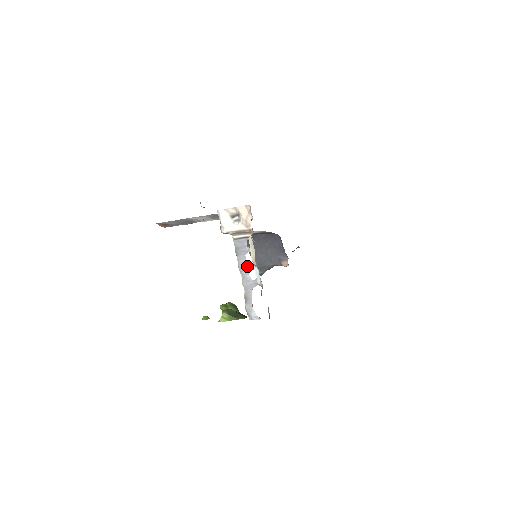
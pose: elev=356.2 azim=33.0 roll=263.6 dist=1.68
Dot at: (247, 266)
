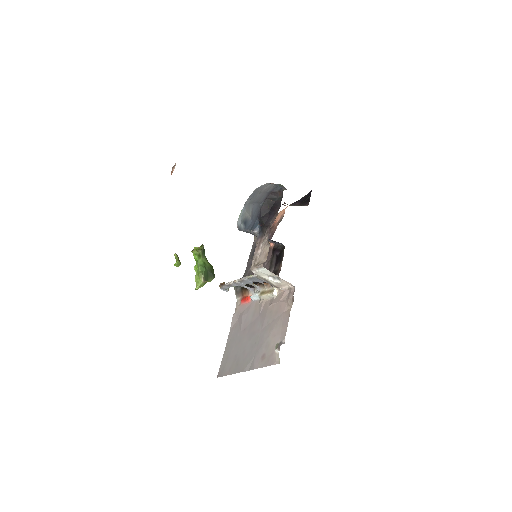
Dot at: (250, 283)
